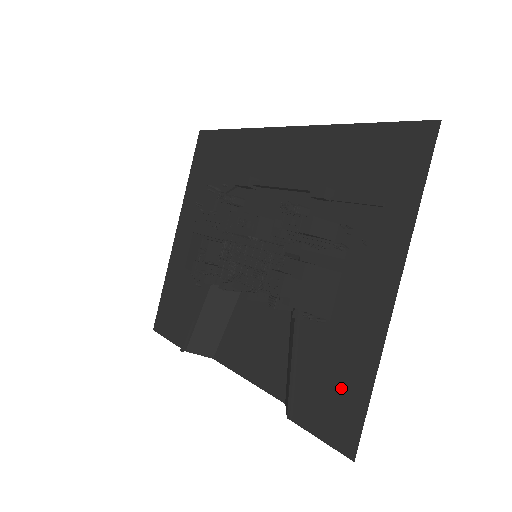
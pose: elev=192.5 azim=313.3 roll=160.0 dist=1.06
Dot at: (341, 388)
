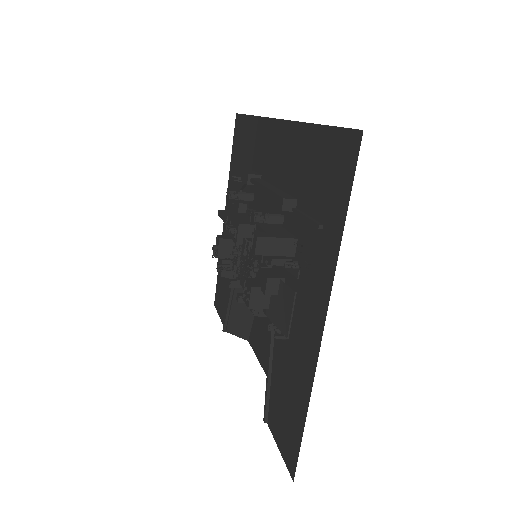
Dot at: (290, 409)
